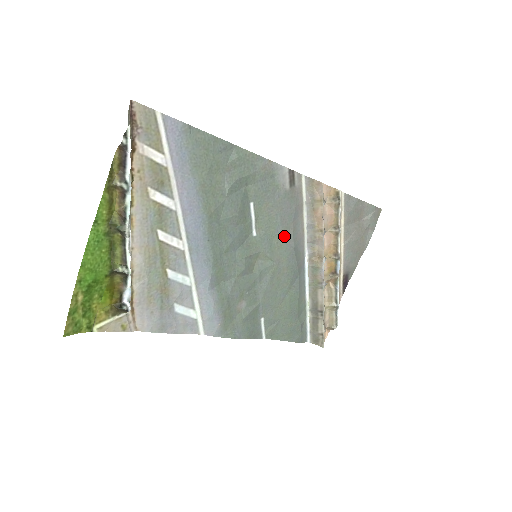
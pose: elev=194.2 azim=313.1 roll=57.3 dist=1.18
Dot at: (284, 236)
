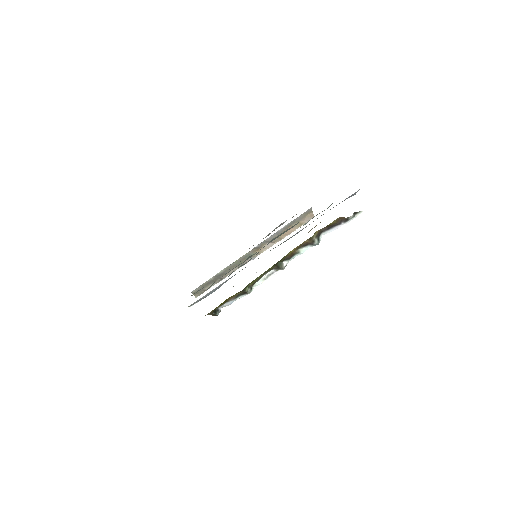
Dot at: occluded
